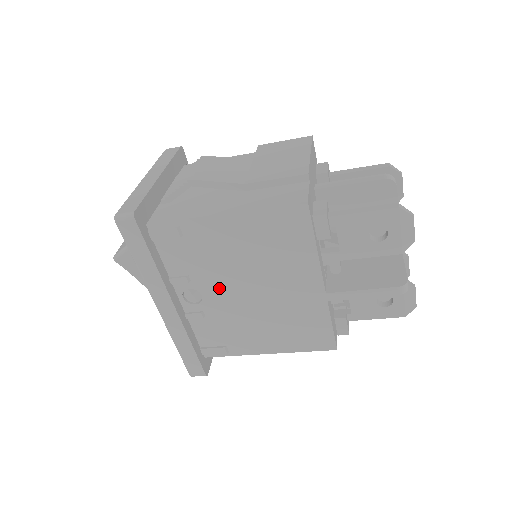
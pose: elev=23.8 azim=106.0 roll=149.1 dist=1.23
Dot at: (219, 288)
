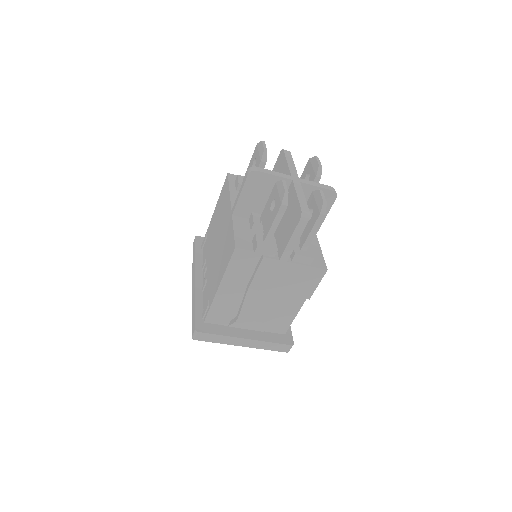
Dot at: (211, 255)
